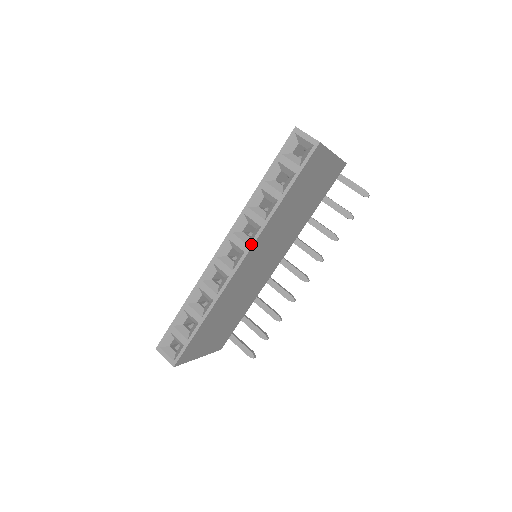
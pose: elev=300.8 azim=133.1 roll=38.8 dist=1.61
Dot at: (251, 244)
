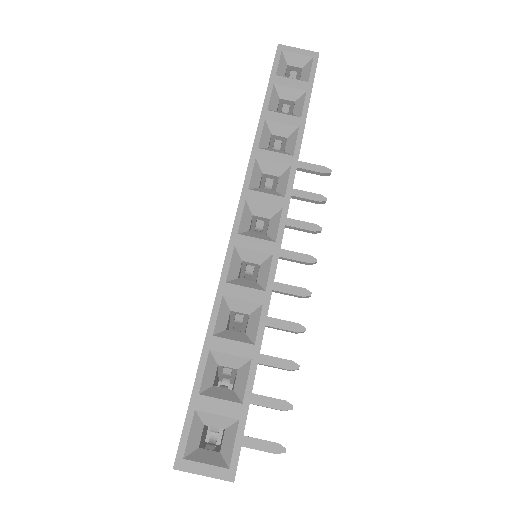
Dot at: (288, 193)
